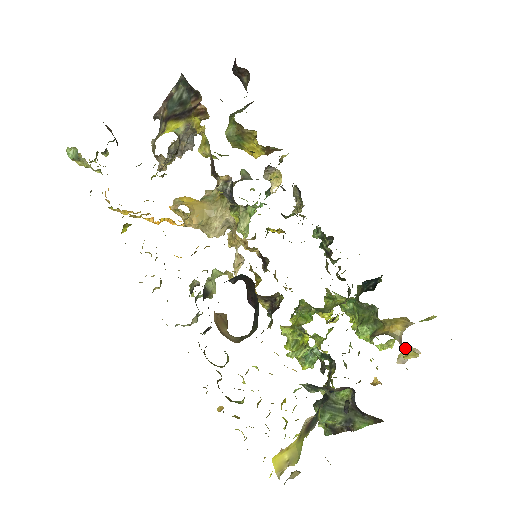
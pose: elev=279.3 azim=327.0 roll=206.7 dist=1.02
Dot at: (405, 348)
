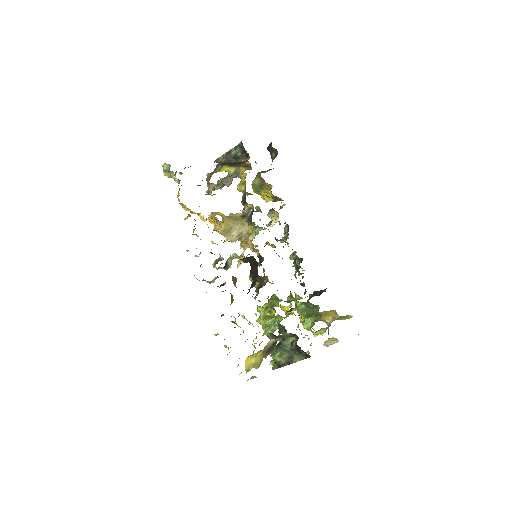
Dot at: occluded
